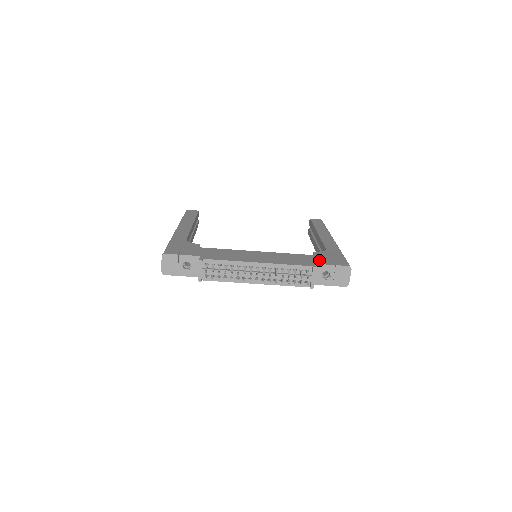
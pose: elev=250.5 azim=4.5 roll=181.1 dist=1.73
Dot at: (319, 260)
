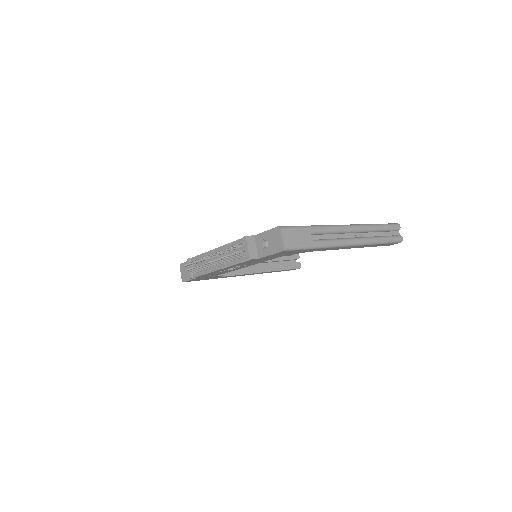
Dot at: occluded
